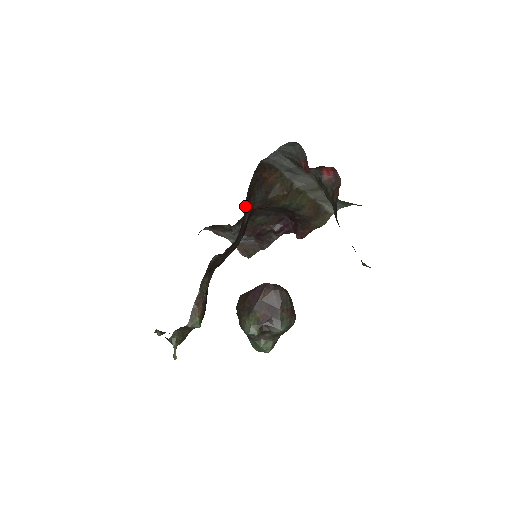
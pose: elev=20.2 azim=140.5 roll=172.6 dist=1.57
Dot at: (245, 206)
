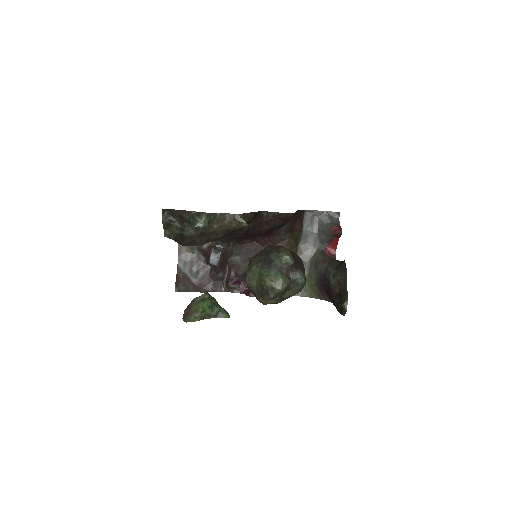
Dot at: occluded
